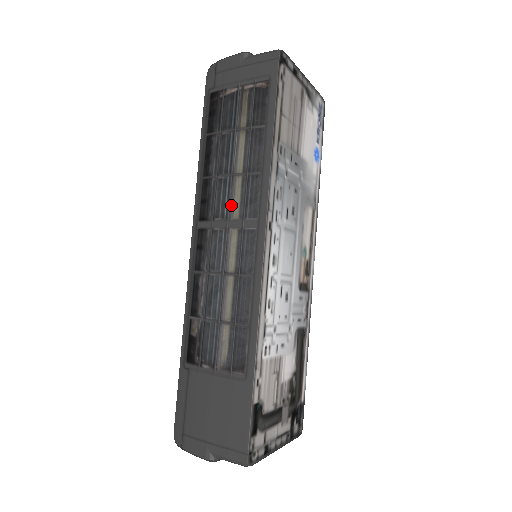
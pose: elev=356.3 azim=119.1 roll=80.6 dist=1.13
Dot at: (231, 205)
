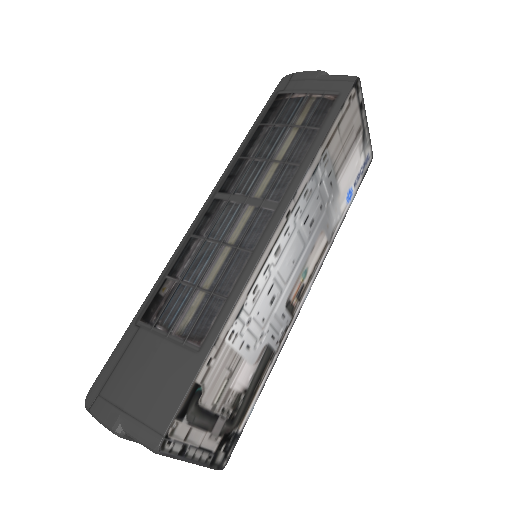
Dot at: (257, 185)
